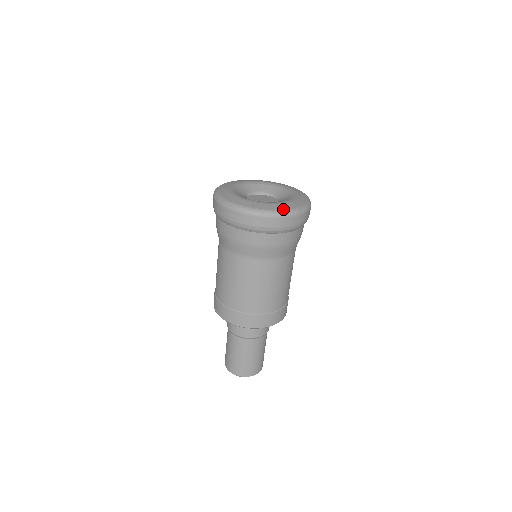
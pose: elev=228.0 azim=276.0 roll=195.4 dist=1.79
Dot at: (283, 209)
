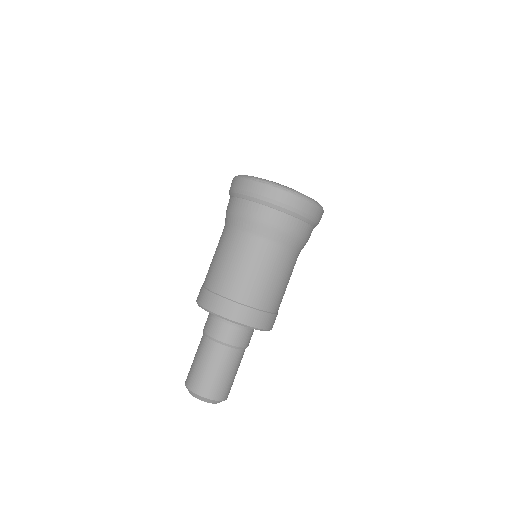
Dot at: occluded
